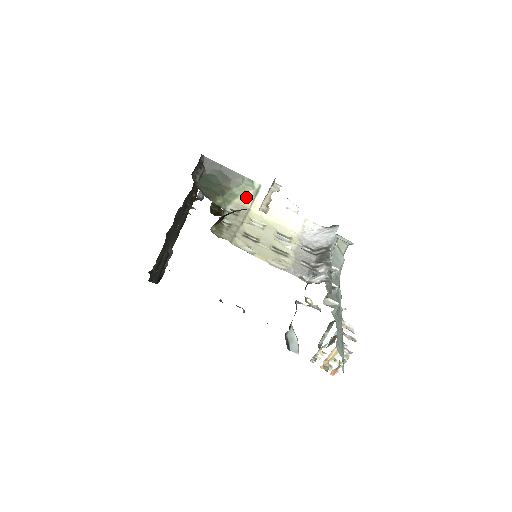
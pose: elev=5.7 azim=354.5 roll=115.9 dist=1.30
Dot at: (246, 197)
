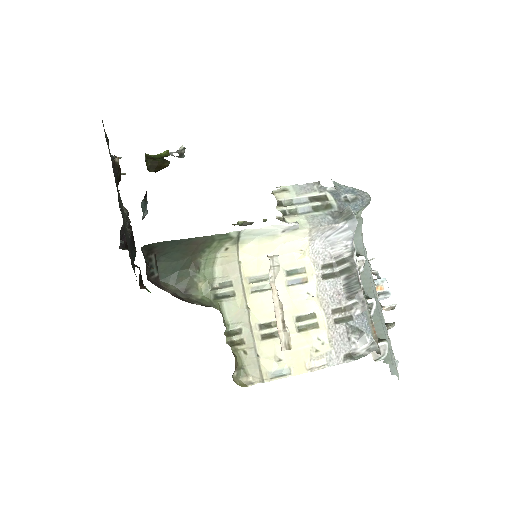
Dot at: (227, 250)
